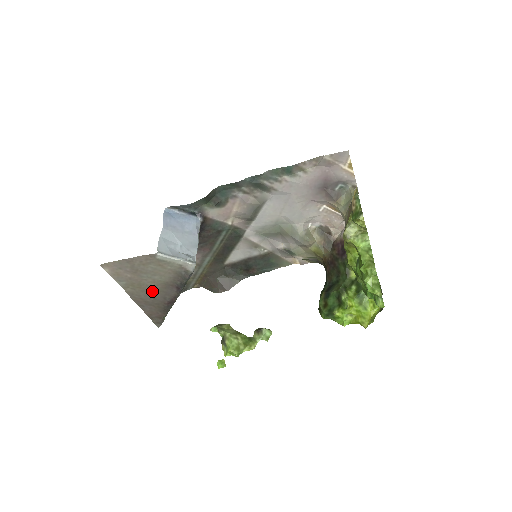
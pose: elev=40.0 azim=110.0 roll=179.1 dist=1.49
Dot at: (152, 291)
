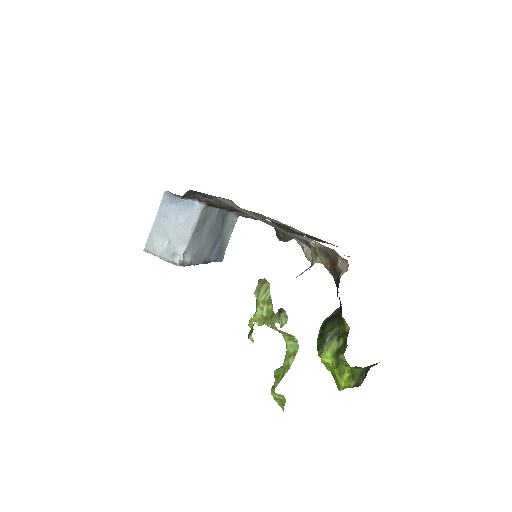
Dot at: occluded
